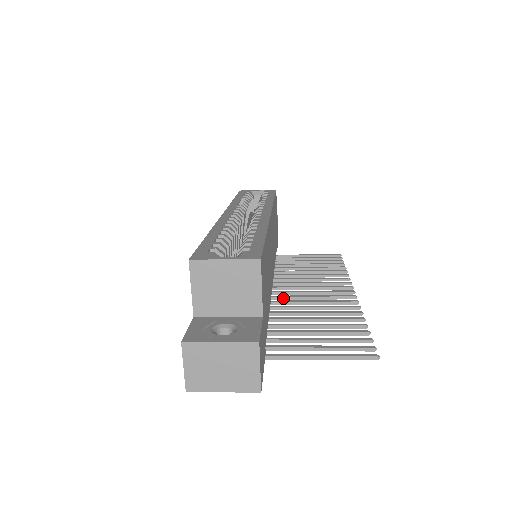
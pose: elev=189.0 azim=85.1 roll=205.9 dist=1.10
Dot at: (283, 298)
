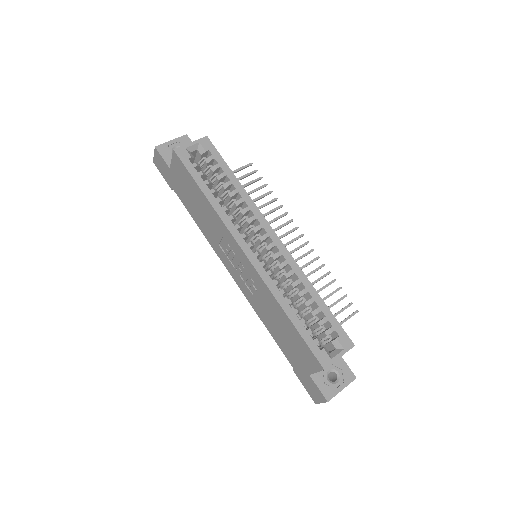
Dot at: occluded
